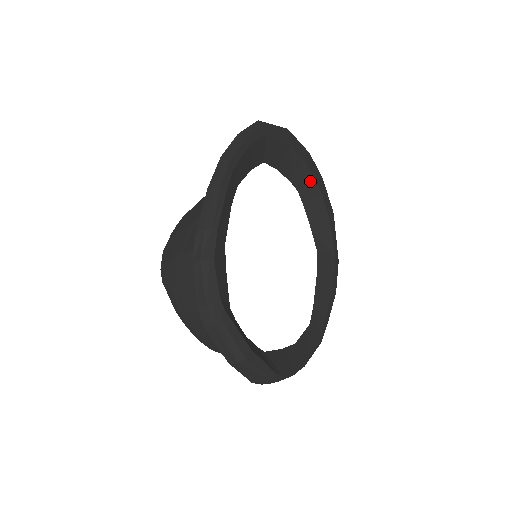
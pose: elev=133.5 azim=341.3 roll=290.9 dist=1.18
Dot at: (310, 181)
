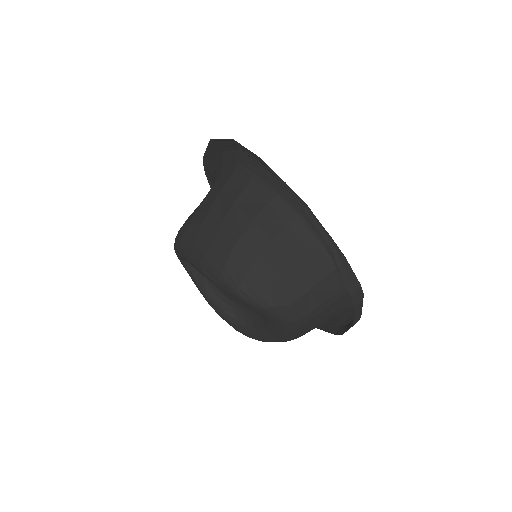
Dot at: occluded
